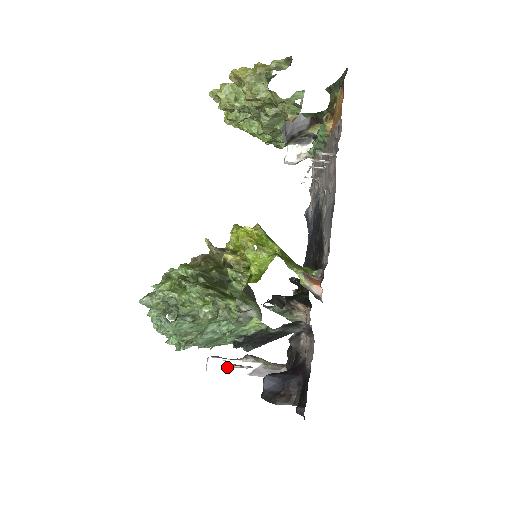
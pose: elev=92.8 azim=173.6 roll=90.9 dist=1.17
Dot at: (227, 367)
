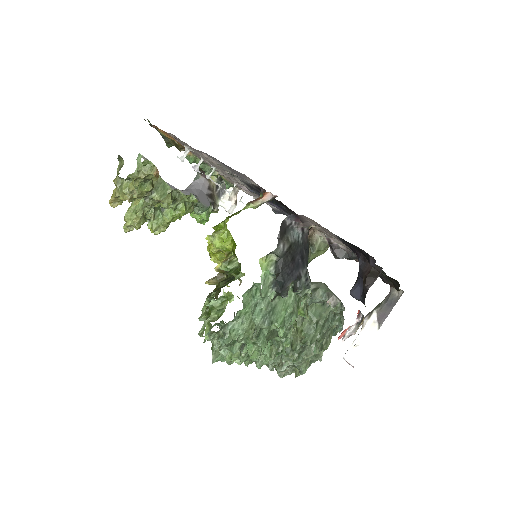
Dot at: (361, 345)
